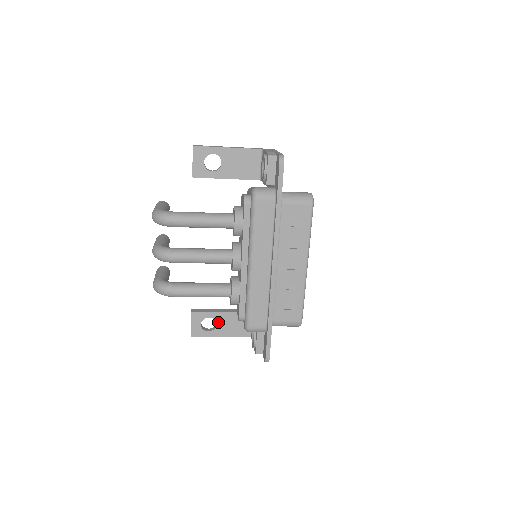
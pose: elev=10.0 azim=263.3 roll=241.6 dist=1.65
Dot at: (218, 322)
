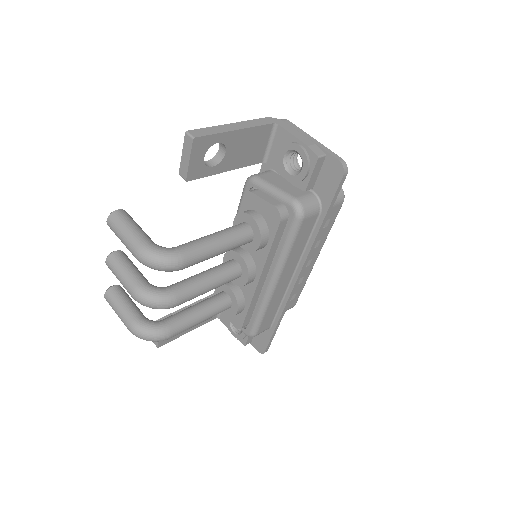
Dot at: occluded
